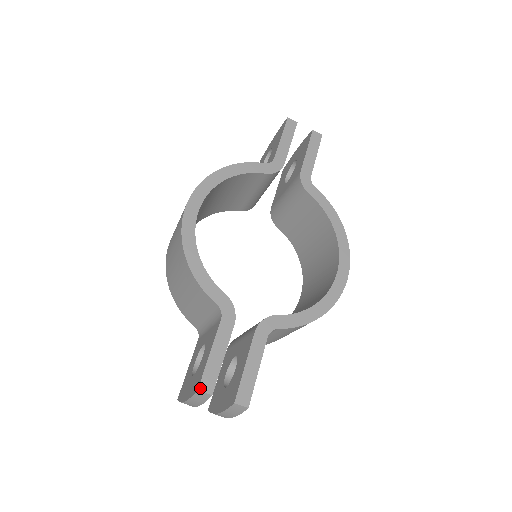
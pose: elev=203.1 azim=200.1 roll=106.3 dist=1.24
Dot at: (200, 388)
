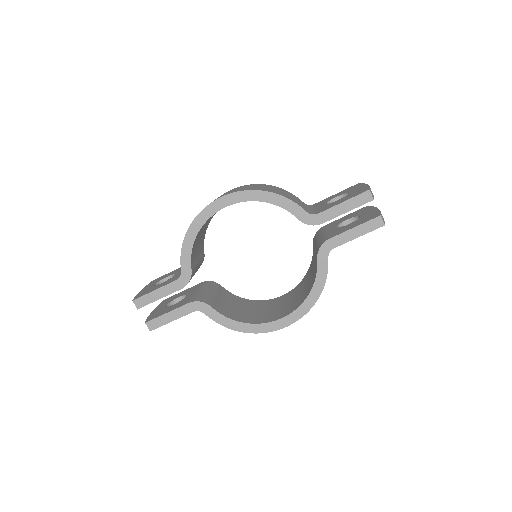
Dot at: (134, 301)
